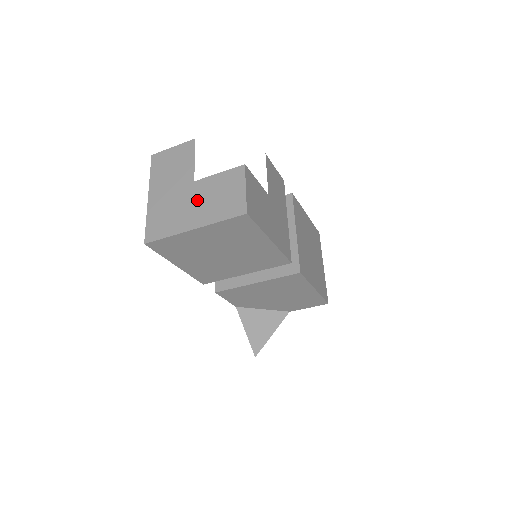
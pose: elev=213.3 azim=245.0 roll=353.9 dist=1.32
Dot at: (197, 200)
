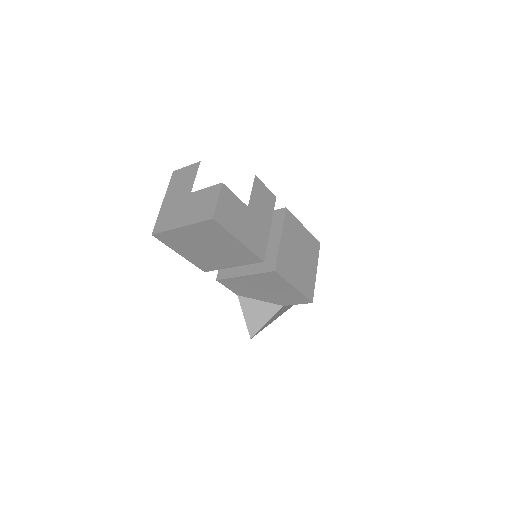
Dot at: (188, 206)
